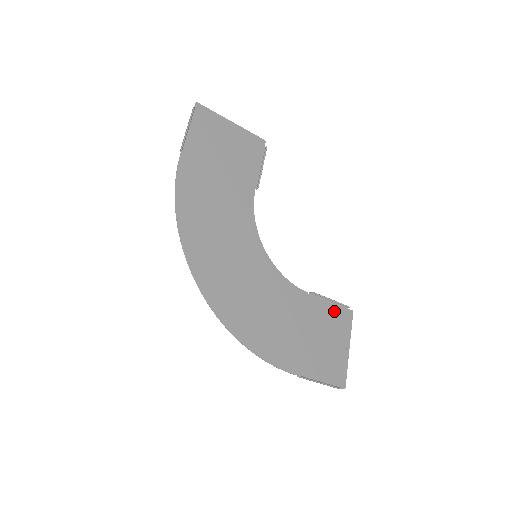
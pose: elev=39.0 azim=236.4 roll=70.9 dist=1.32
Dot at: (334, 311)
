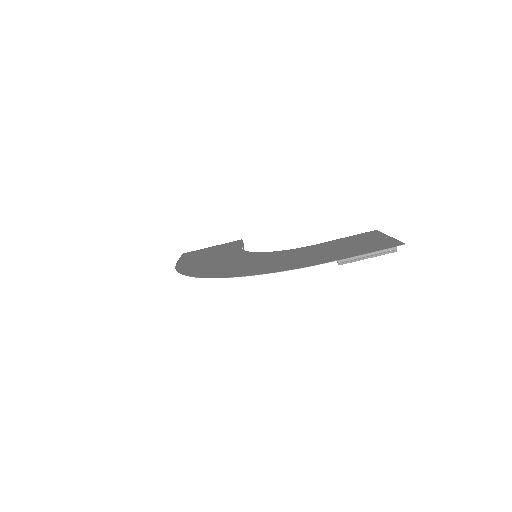
Dot at: (236, 244)
